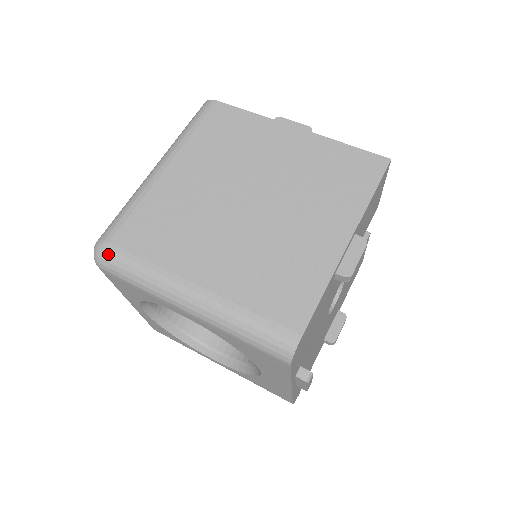
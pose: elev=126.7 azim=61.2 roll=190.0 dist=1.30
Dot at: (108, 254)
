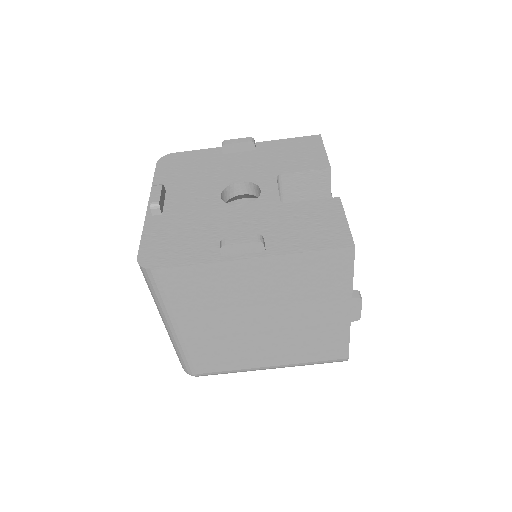
Dot at: occluded
